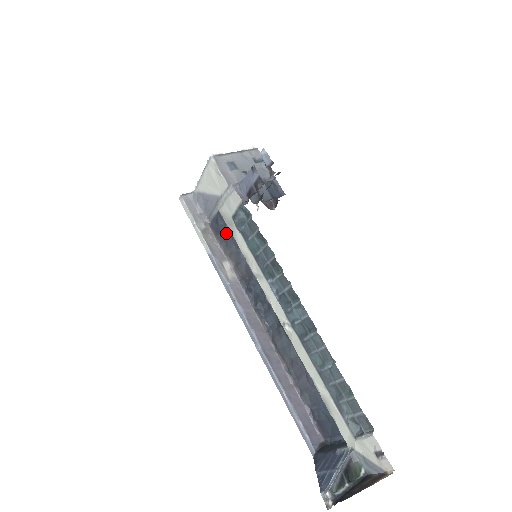
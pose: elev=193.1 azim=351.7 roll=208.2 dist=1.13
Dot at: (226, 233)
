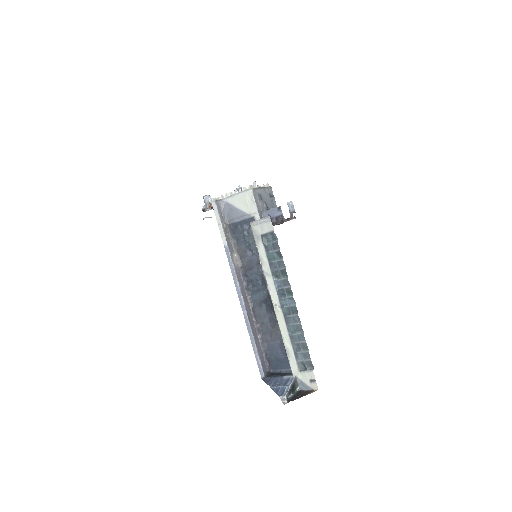
Dot at: (241, 236)
